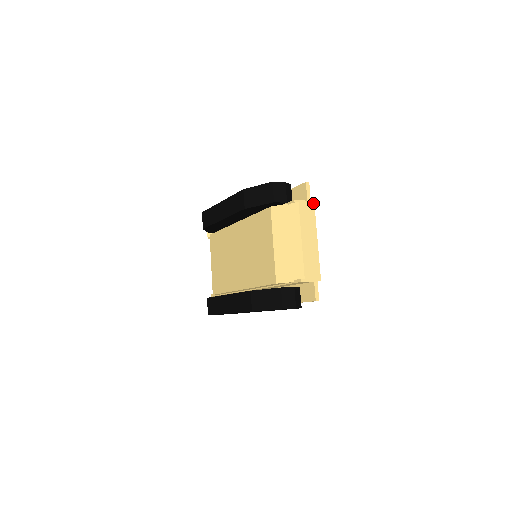
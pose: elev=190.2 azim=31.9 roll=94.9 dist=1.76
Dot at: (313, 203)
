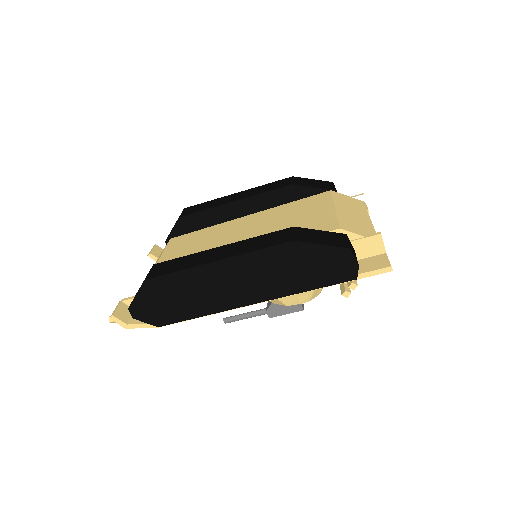
Dot at: occluded
